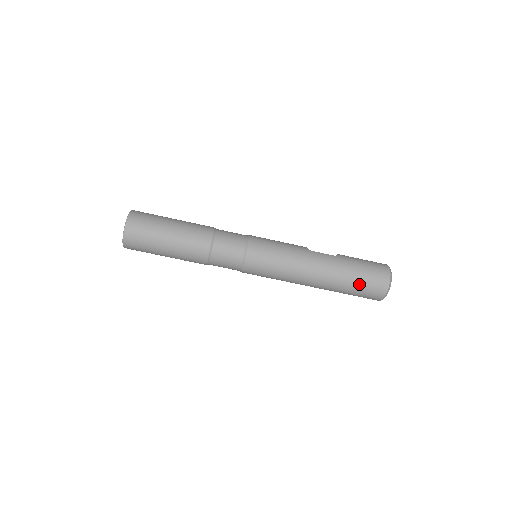
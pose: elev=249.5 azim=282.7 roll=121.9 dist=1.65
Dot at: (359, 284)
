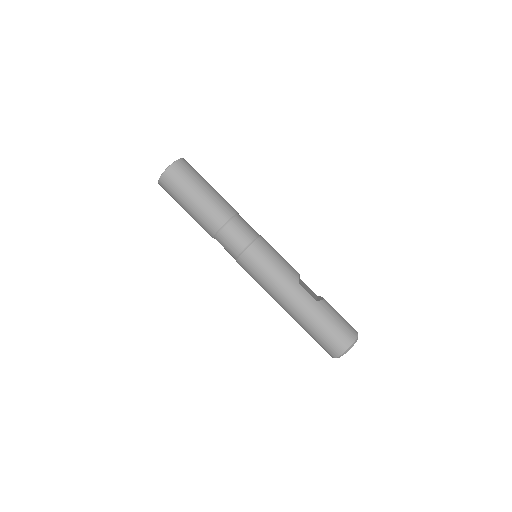
Dot at: (318, 336)
